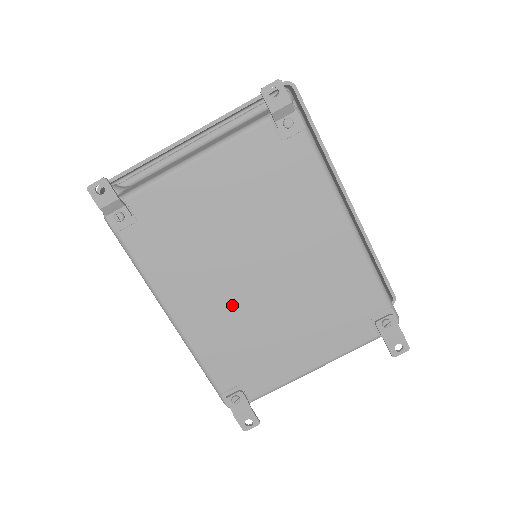
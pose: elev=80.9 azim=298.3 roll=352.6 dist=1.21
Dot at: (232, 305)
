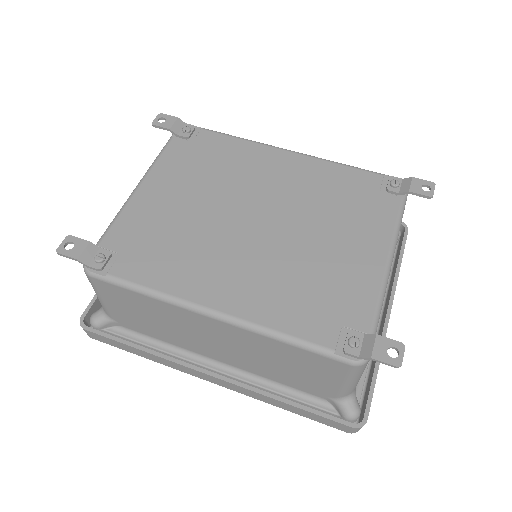
Dot at: (259, 260)
